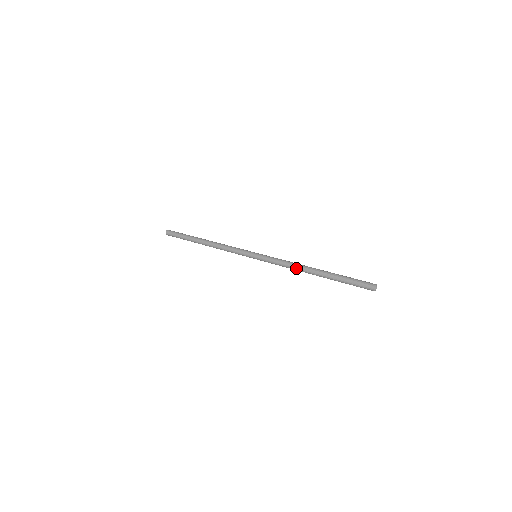
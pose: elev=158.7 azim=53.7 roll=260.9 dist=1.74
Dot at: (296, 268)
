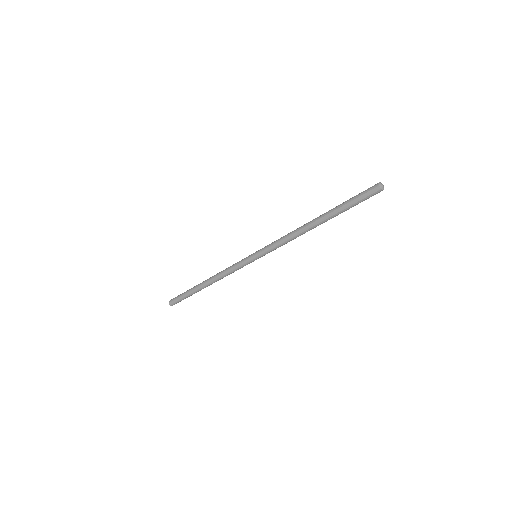
Dot at: (296, 229)
